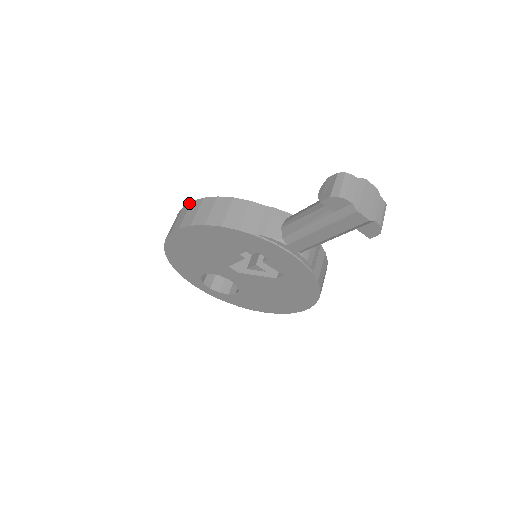
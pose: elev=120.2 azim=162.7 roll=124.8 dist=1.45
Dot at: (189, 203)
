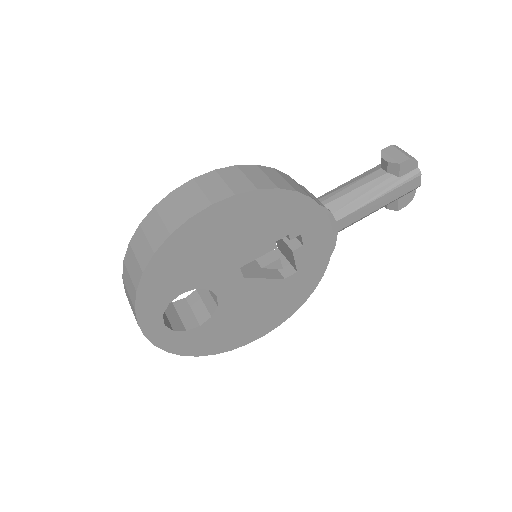
Dot at: (210, 172)
